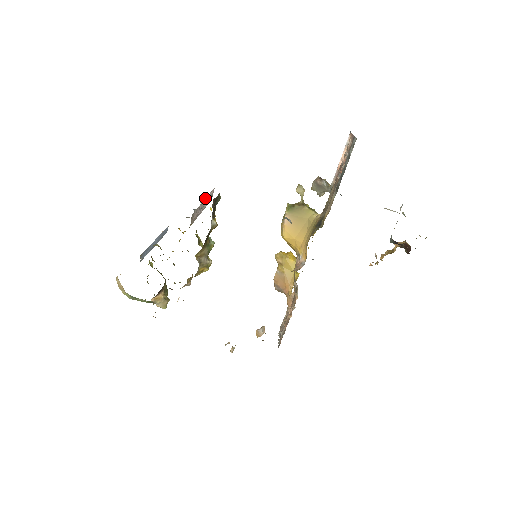
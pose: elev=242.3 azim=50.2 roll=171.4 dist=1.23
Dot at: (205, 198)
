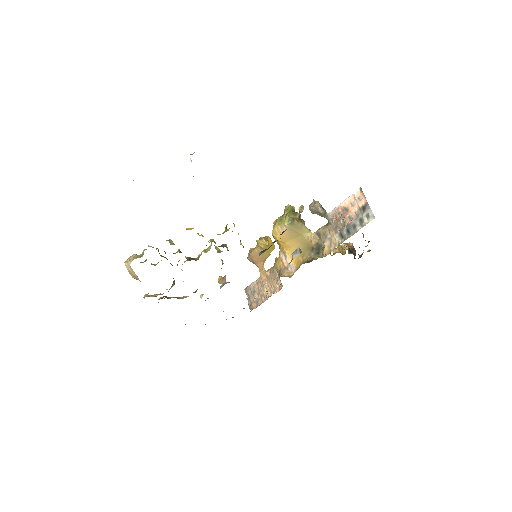
Dot at: occluded
